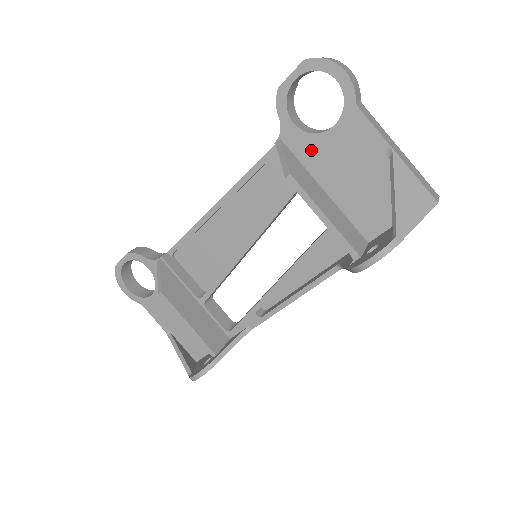
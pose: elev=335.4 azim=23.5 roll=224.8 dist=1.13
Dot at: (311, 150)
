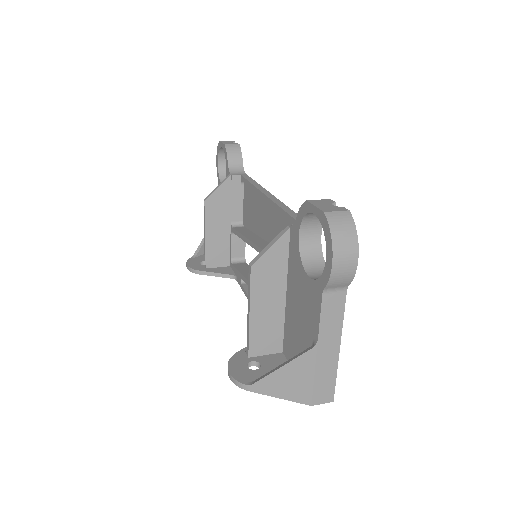
Dot at: (295, 264)
